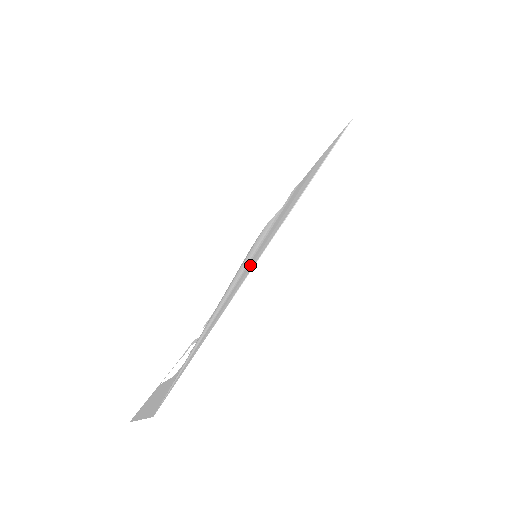
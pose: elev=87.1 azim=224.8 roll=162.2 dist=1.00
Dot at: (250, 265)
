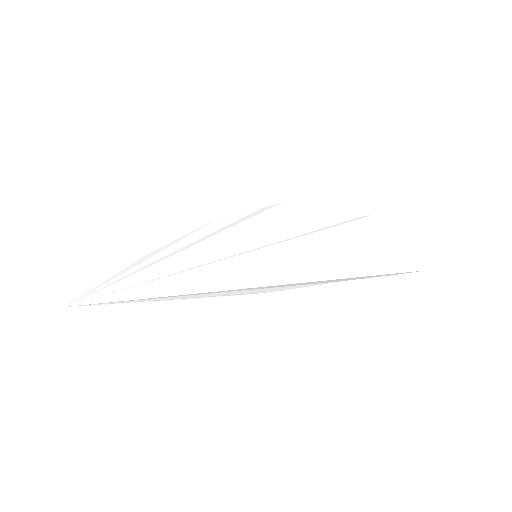
Dot at: (235, 272)
